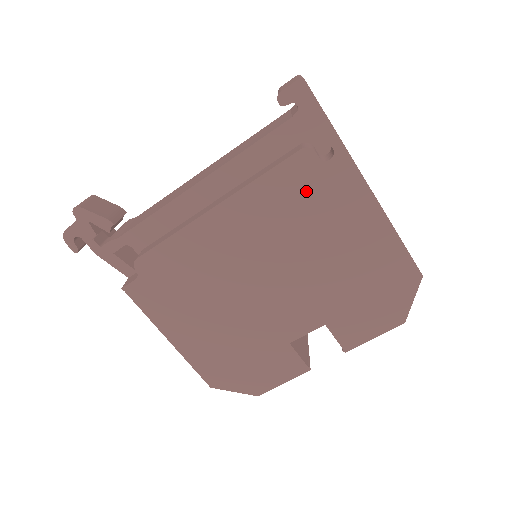
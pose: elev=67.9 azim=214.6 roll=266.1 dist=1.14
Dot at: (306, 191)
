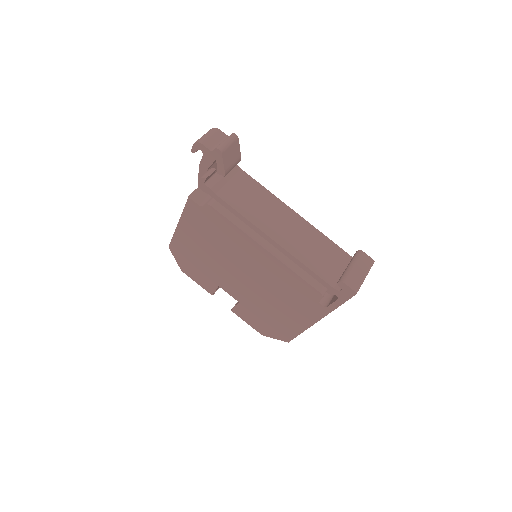
Dot at: (300, 294)
